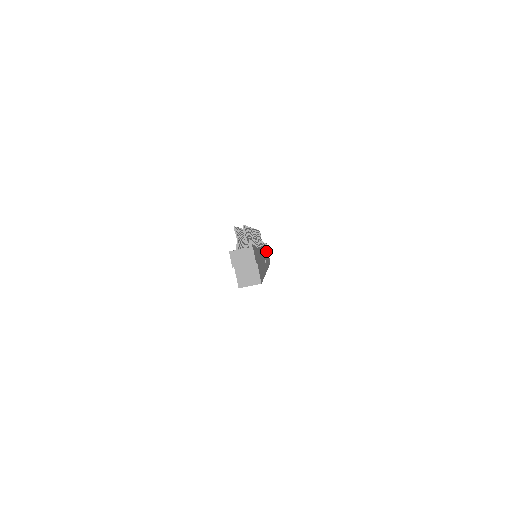
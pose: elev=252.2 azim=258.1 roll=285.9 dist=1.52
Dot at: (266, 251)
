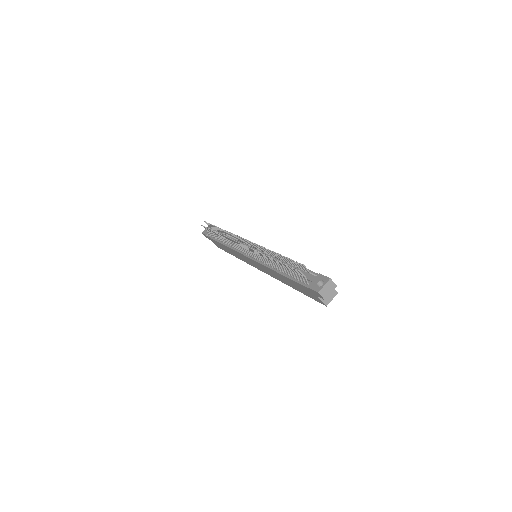
Dot at: occluded
